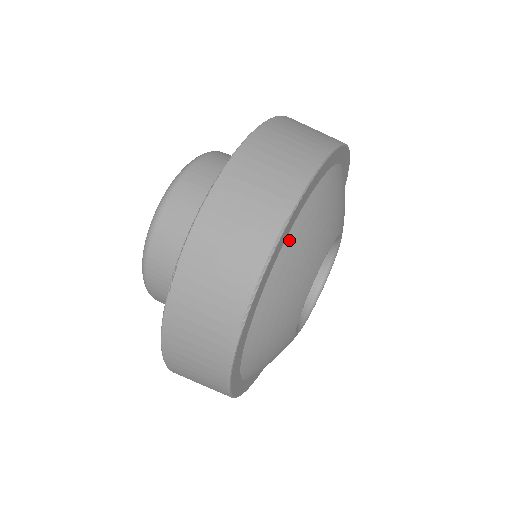
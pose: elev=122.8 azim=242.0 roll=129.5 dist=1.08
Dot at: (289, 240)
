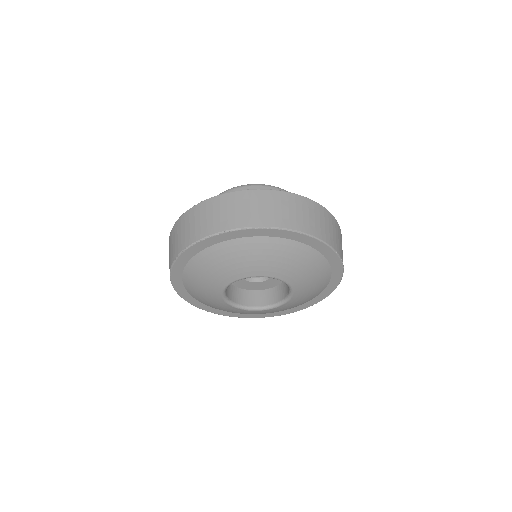
Dot at: (239, 241)
